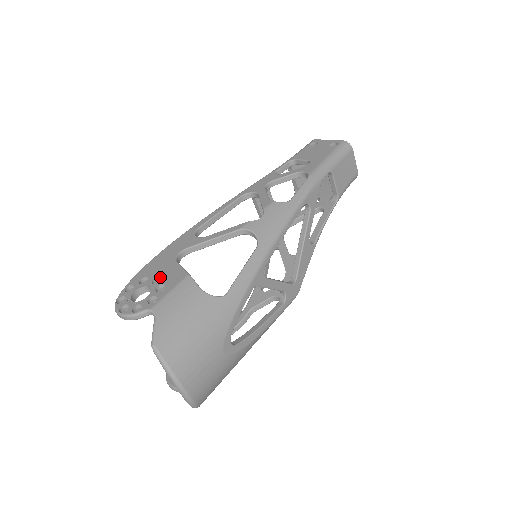
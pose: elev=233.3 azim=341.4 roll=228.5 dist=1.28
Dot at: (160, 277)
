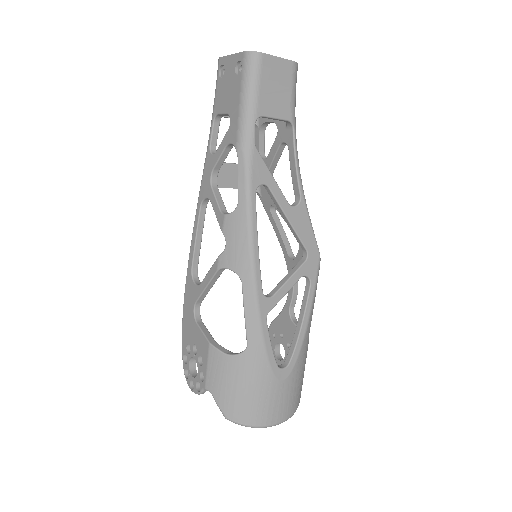
Dot at: (195, 344)
